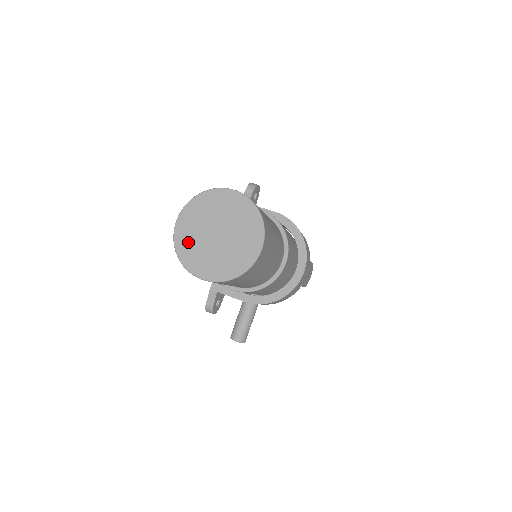
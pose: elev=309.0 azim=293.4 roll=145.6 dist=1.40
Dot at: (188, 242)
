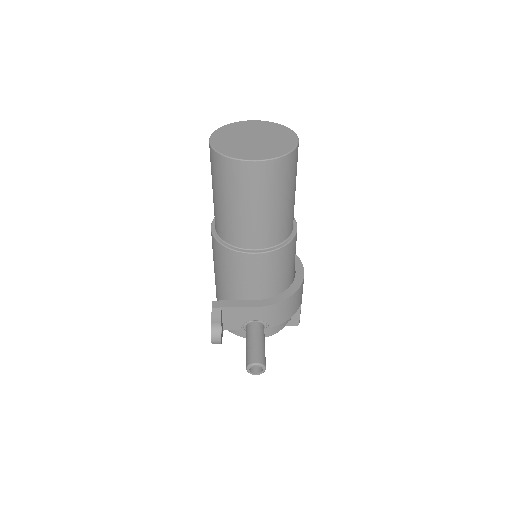
Dot at: (228, 146)
